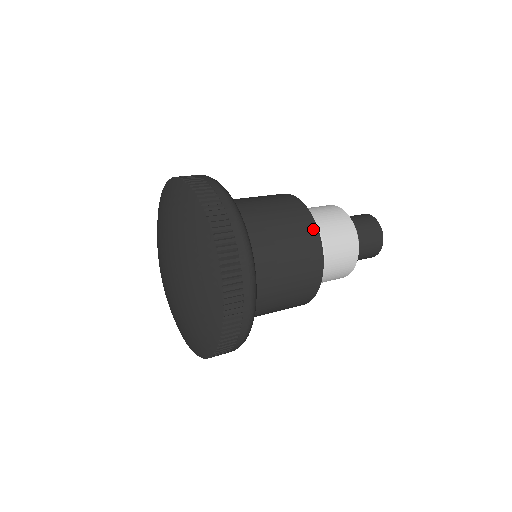
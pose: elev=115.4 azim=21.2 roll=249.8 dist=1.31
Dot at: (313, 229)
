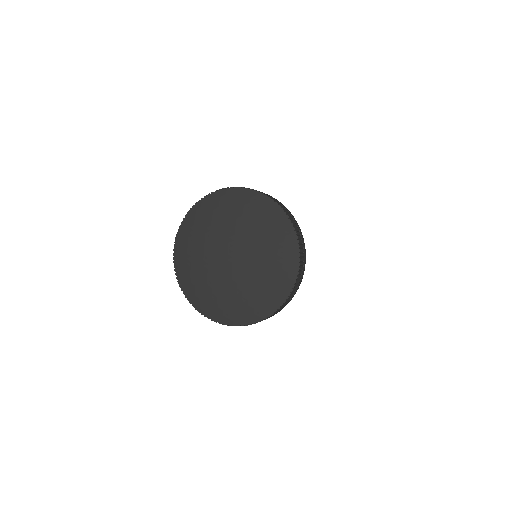
Dot at: occluded
